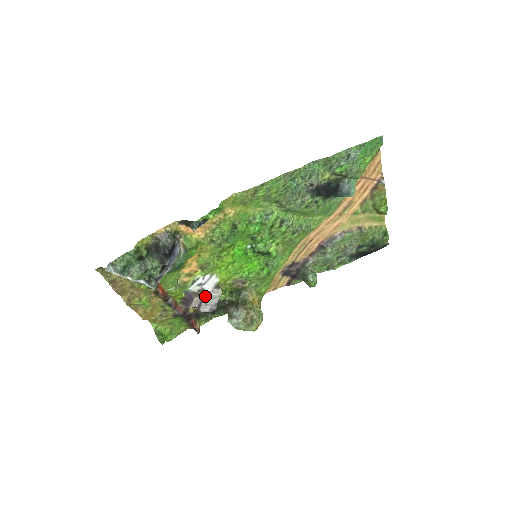
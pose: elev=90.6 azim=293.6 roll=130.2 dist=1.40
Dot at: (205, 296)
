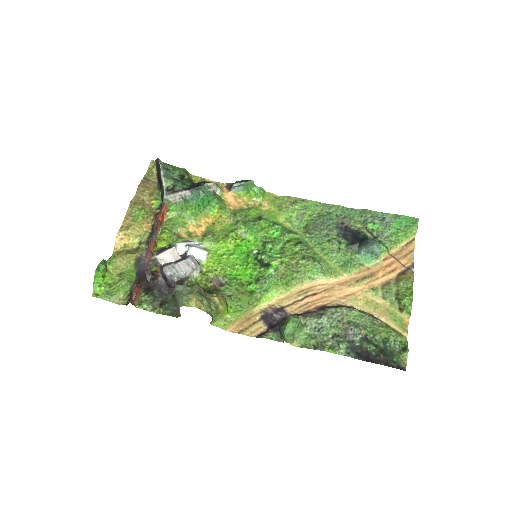
Dot at: (181, 259)
